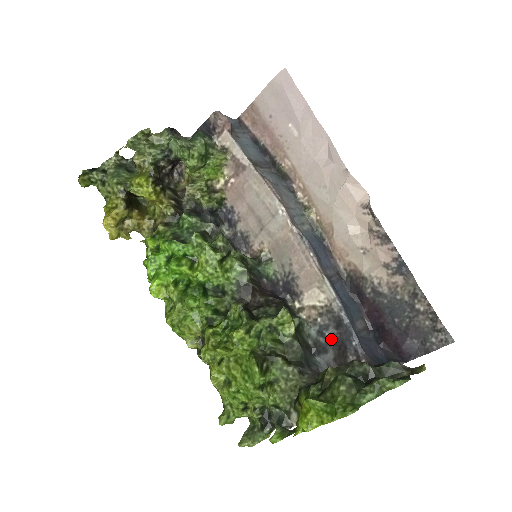
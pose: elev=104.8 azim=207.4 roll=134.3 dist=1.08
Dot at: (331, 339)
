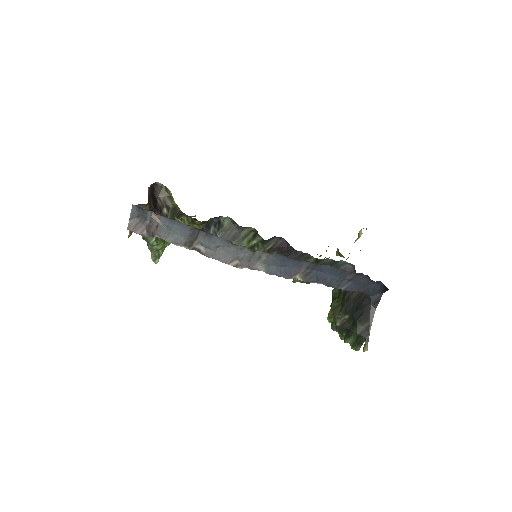
Dot at: occluded
